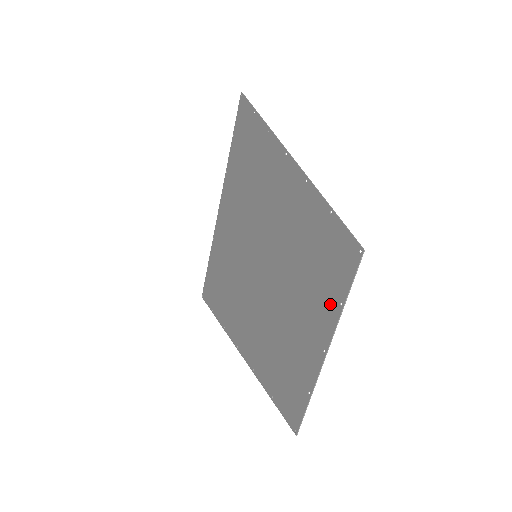
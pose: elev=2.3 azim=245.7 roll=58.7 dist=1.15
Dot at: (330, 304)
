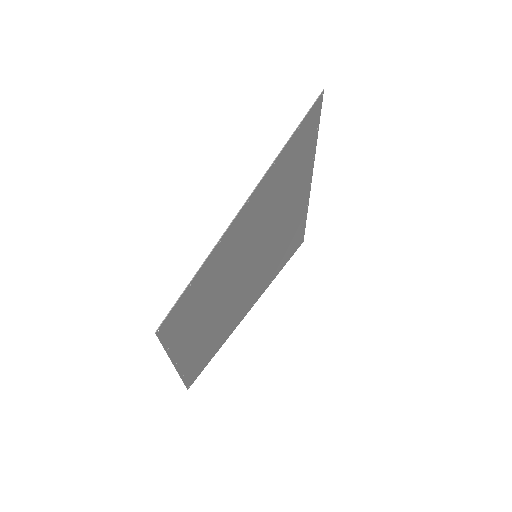
Dot at: (176, 341)
